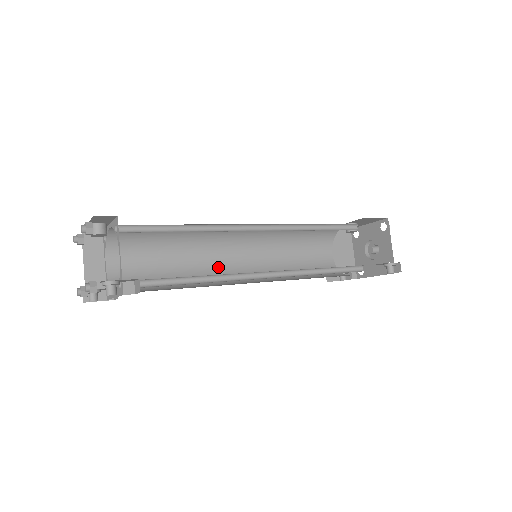
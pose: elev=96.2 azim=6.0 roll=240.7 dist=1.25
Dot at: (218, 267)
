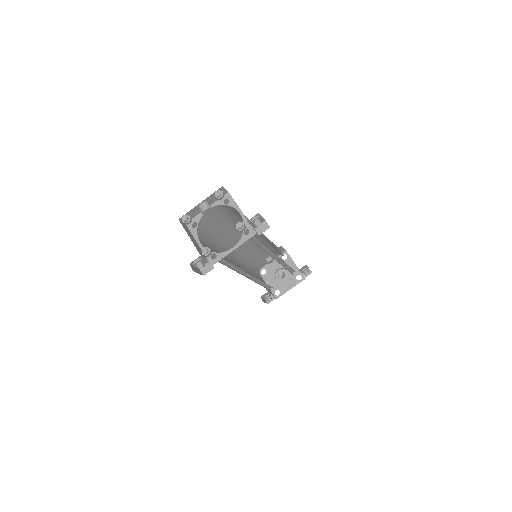
Dot at: occluded
